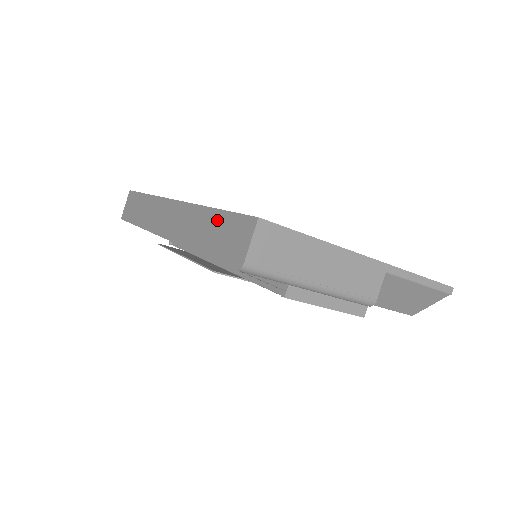
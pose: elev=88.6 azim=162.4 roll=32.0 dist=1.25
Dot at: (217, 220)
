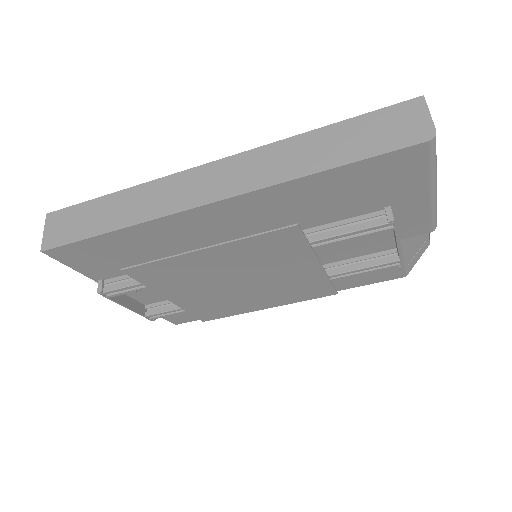
Dot at: (344, 130)
